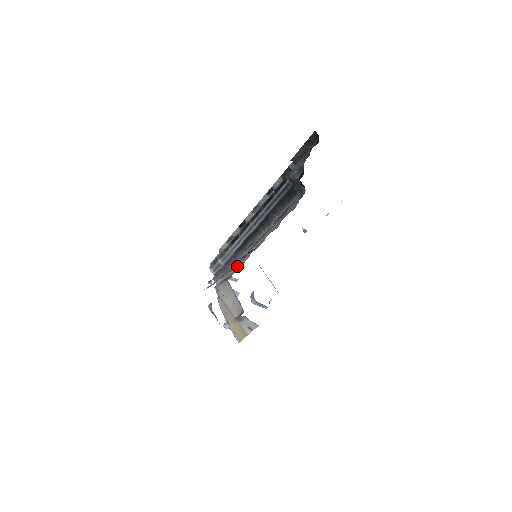
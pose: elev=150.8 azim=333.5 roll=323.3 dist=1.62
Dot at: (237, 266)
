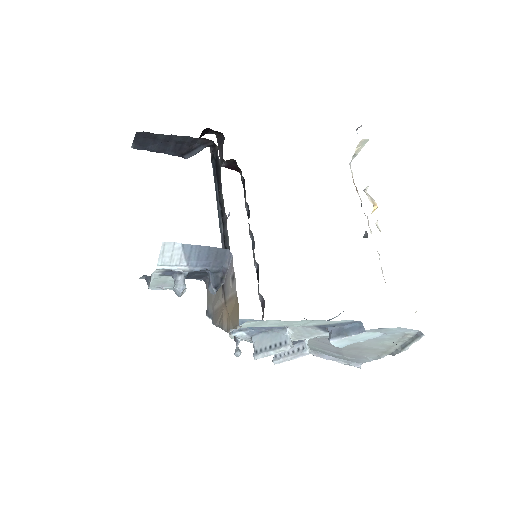
Dot at: occluded
